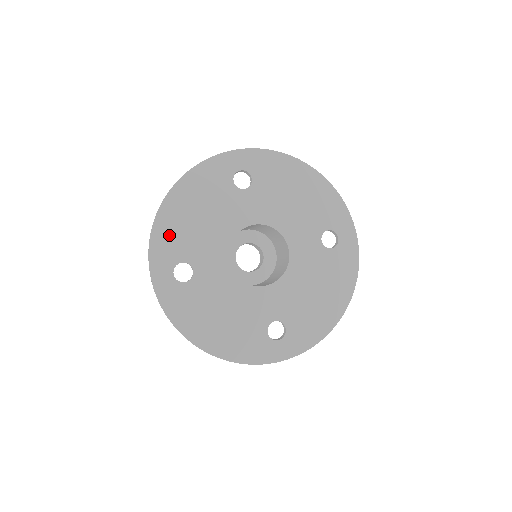
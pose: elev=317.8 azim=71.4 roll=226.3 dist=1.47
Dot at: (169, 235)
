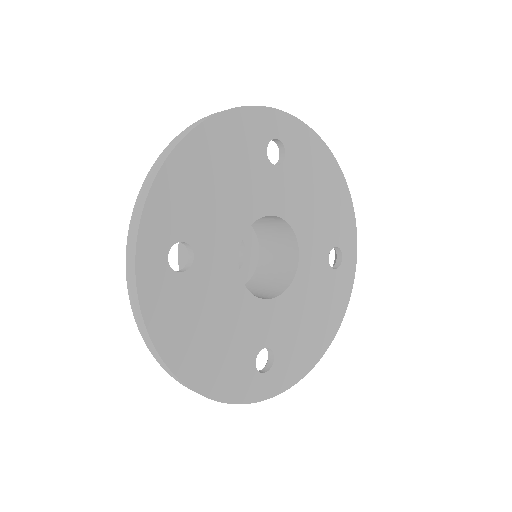
Dot at: (176, 195)
